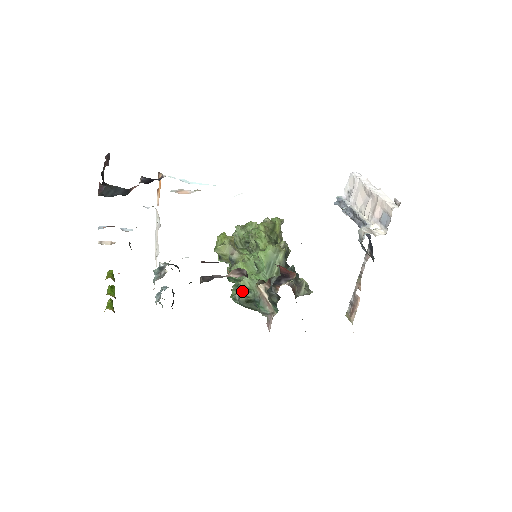
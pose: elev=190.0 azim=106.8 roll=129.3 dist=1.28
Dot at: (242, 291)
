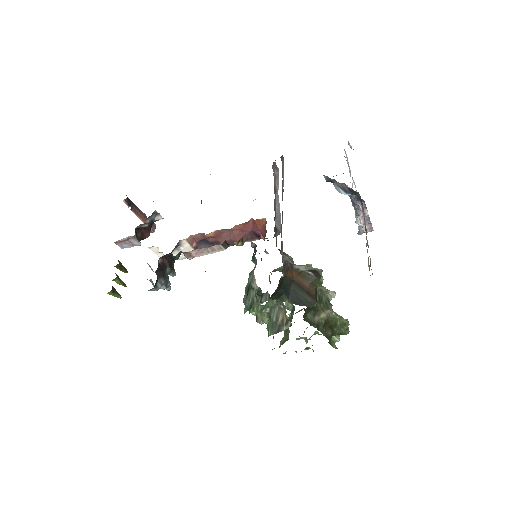
Dot at: (246, 291)
